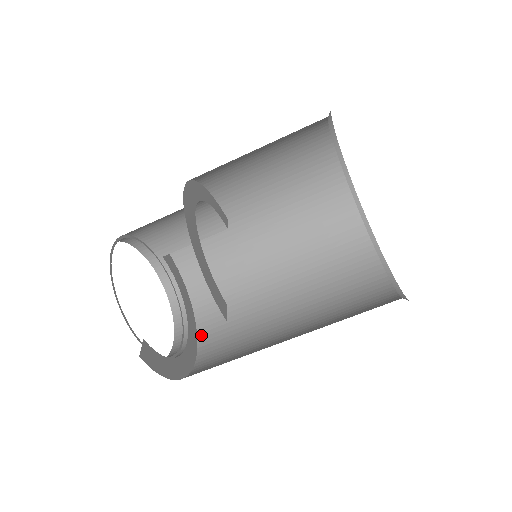
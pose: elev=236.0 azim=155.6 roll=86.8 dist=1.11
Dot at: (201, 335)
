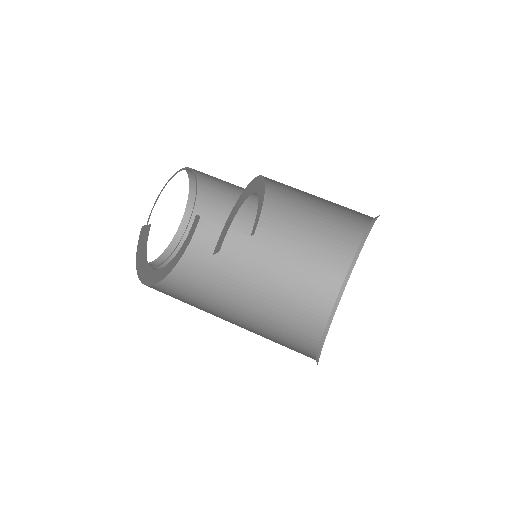
Dot at: (167, 280)
